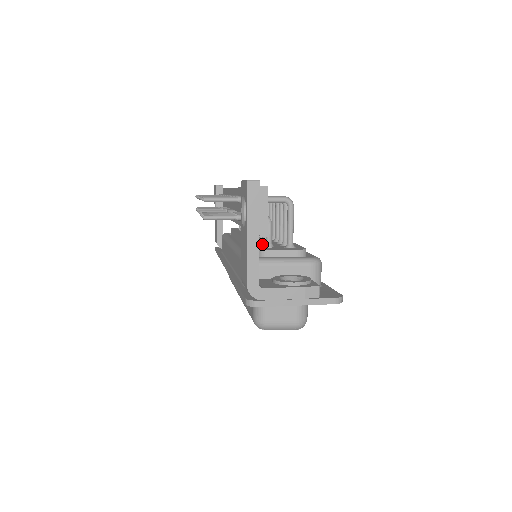
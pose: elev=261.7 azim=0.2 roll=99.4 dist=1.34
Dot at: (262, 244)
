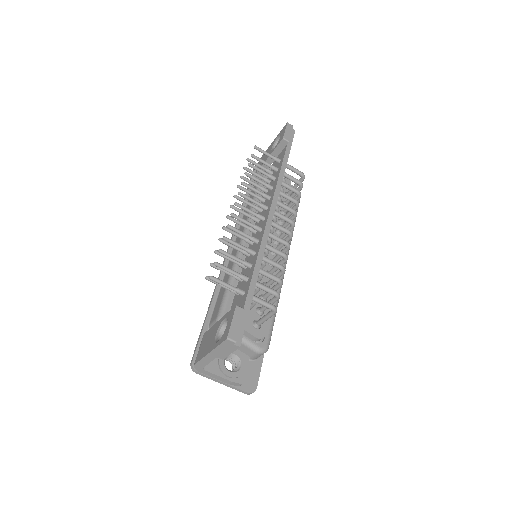
Dot at: occluded
